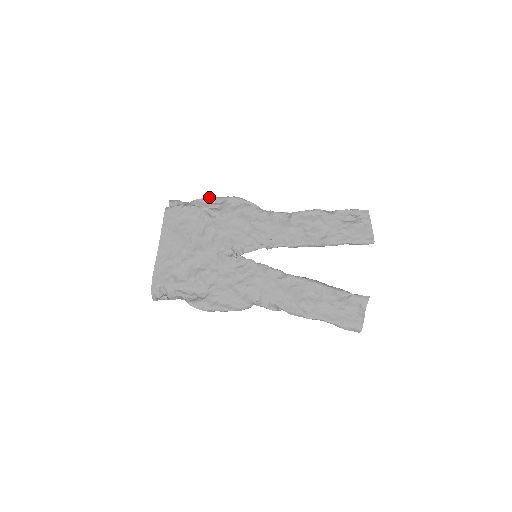
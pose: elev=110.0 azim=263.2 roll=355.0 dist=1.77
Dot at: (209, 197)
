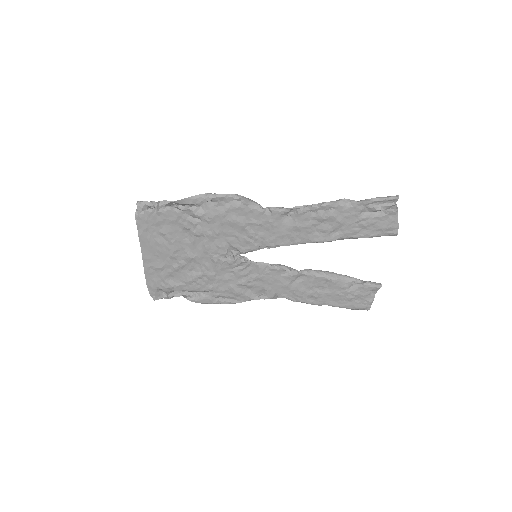
Dot at: (187, 198)
